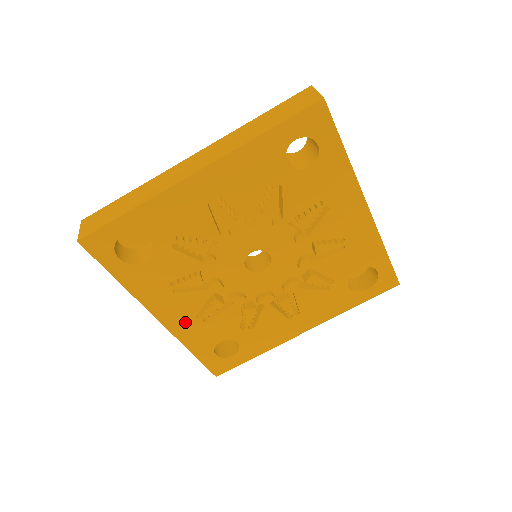
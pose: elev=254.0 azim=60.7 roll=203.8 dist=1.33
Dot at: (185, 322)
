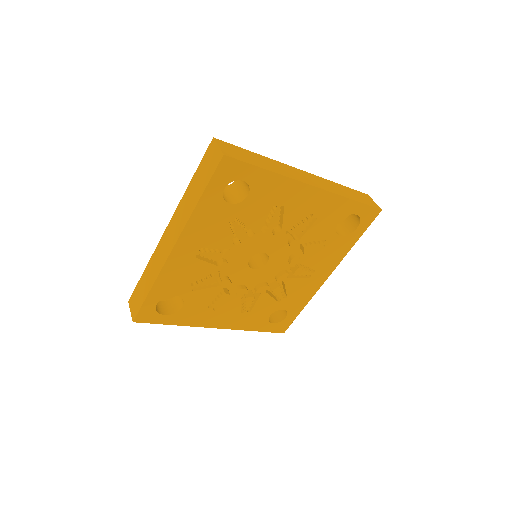
Dot at: (236, 319)
